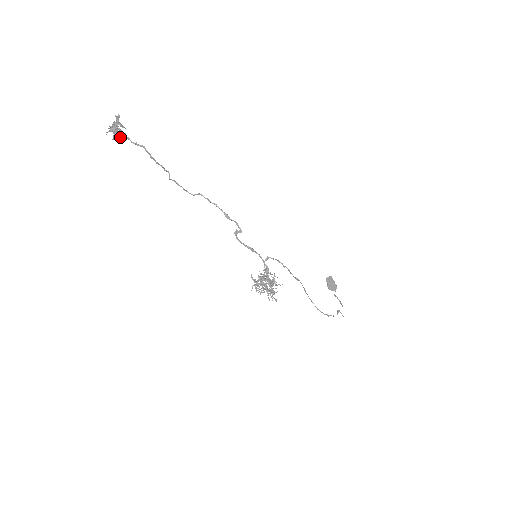
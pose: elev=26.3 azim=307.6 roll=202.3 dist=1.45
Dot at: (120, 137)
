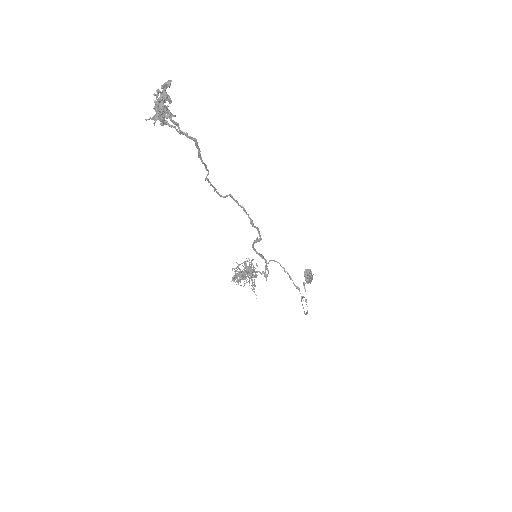
Dot at: (166, 122)
